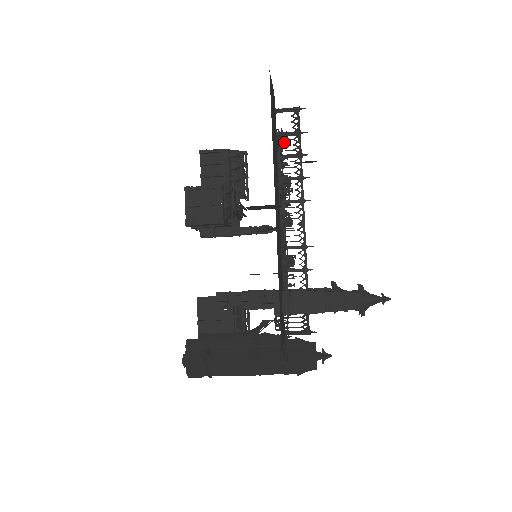
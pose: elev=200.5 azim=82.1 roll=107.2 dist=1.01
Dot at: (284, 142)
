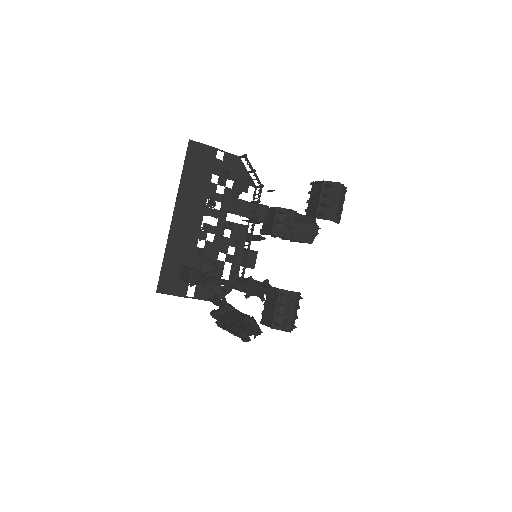
Dot at: (249, 177)
